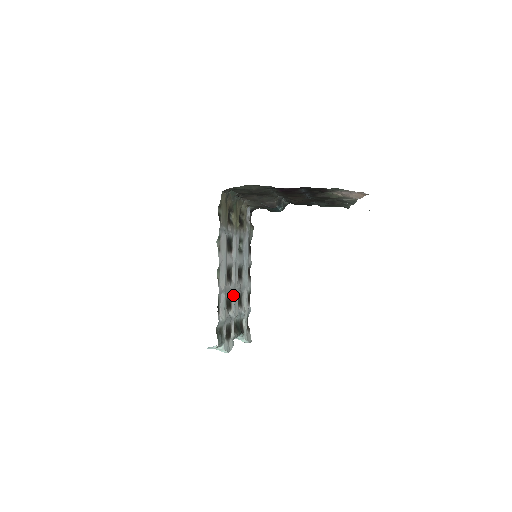
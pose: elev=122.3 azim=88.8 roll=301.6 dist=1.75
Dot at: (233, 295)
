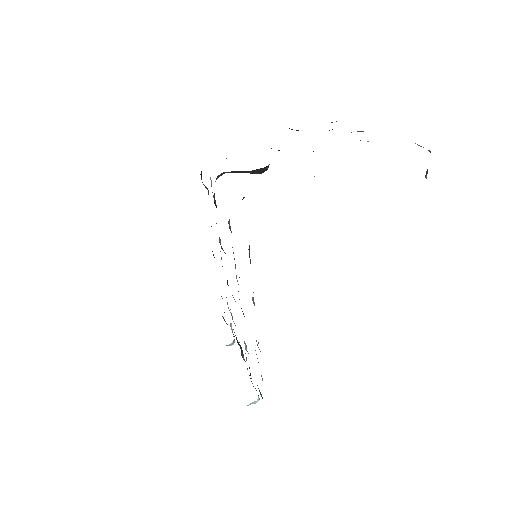
Dot at: occluded
